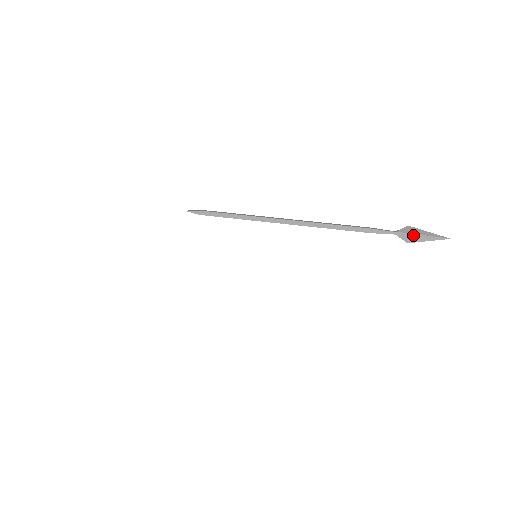
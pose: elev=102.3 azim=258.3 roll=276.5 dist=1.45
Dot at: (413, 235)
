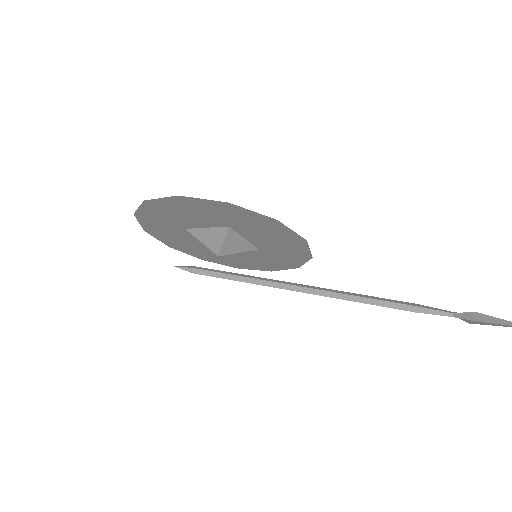
Dot at: (480, 316)
